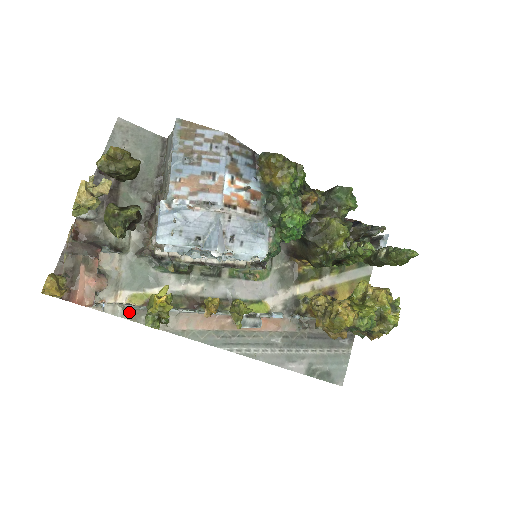
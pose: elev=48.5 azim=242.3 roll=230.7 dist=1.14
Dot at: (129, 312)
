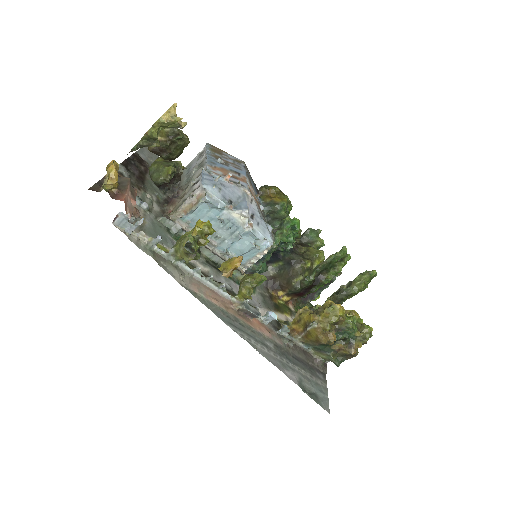
Dot at: (151, 251)
